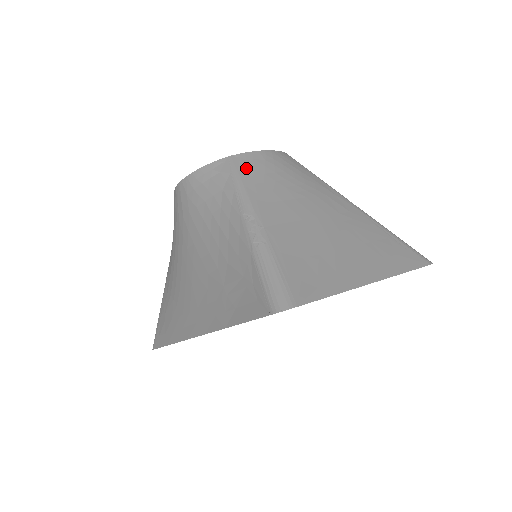
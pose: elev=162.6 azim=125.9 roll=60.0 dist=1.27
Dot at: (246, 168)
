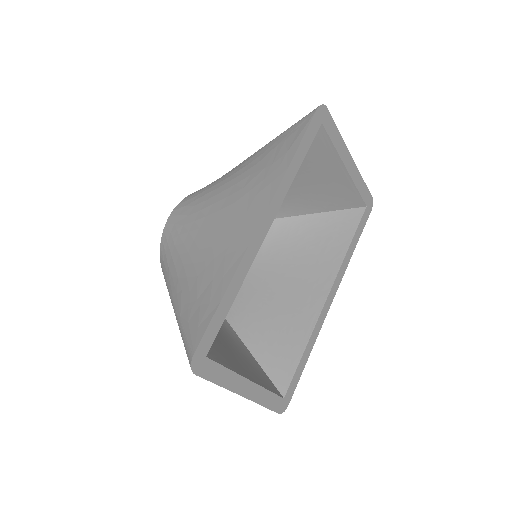
Dot at: occluded
